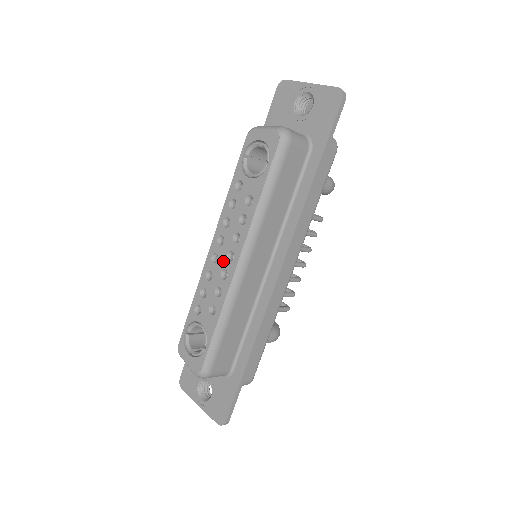
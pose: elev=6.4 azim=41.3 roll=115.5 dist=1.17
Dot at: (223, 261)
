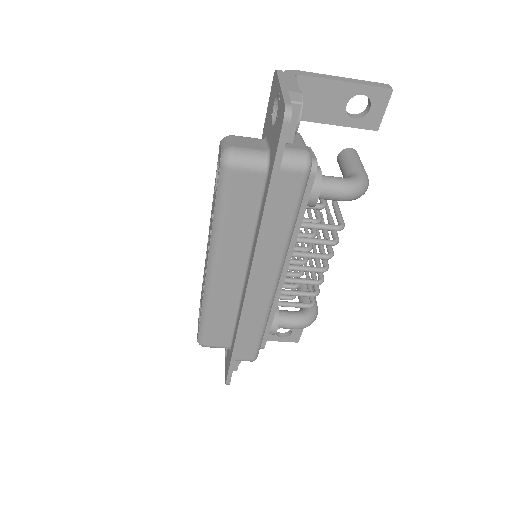
Dot at: (206, 261)
